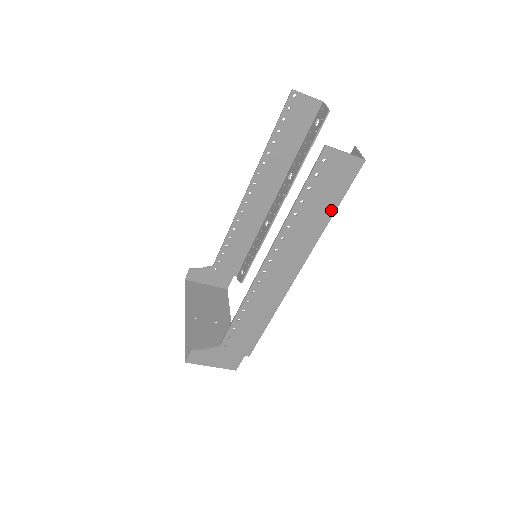
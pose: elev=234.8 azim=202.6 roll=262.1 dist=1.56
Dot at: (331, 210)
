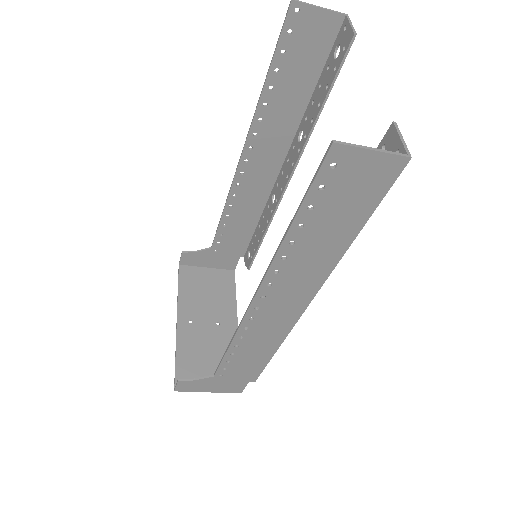
Dot at: (352, 232)
